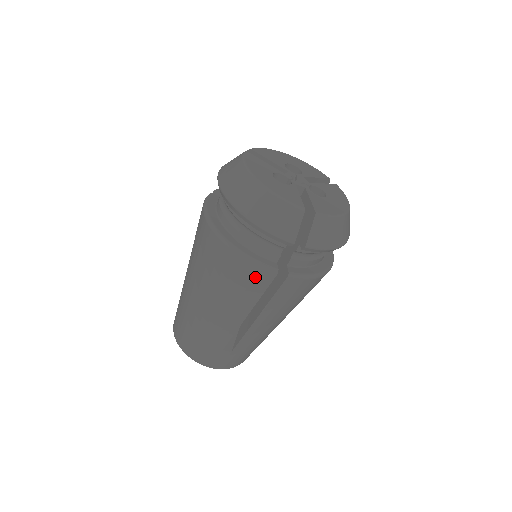
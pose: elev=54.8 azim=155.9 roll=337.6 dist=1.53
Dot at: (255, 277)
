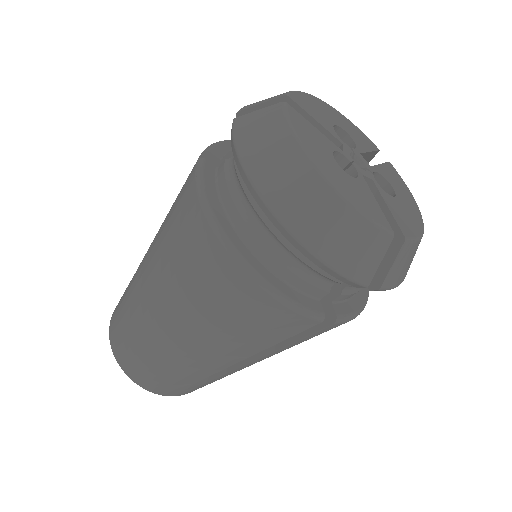
Dot at: (286, 323)
